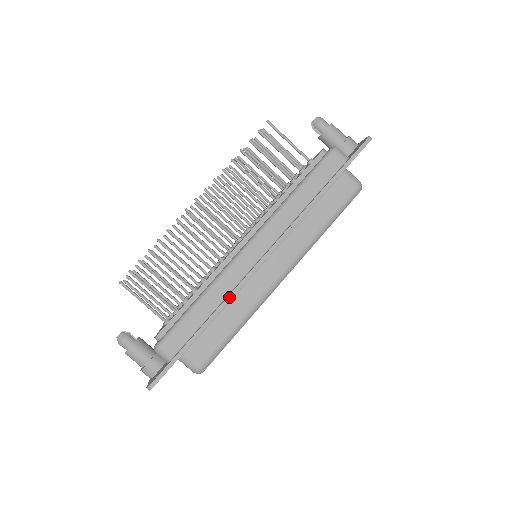
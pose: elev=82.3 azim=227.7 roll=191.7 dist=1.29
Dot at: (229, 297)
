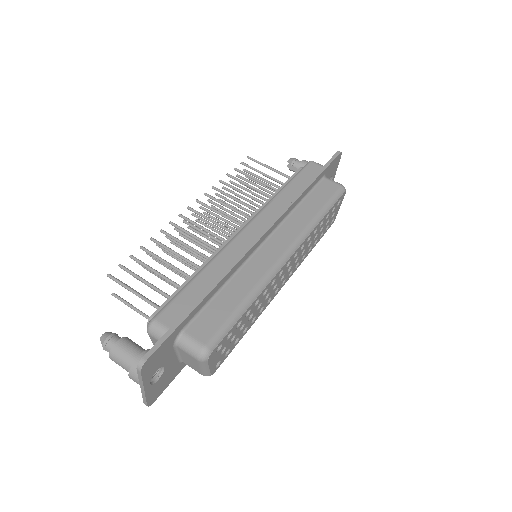
Dot at: (232, 265)
